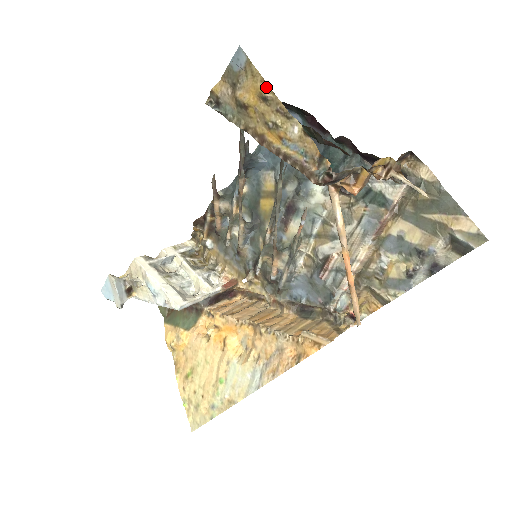
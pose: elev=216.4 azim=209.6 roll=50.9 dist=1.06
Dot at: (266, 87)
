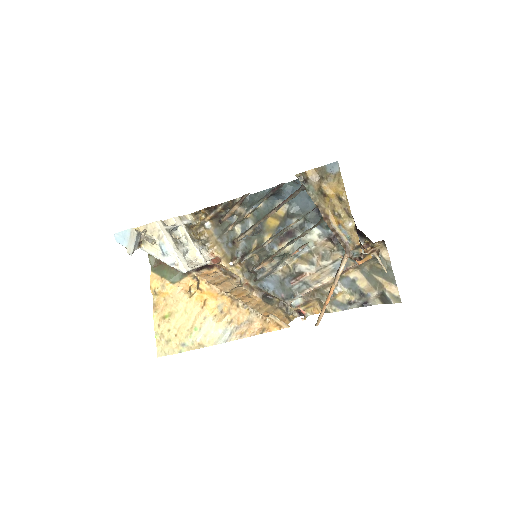
Dot at: (344, 194)
